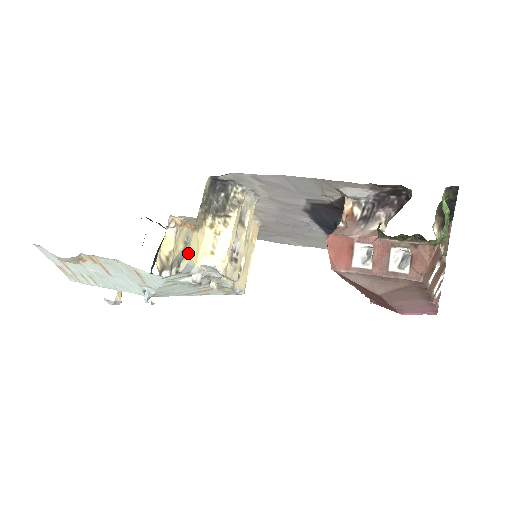
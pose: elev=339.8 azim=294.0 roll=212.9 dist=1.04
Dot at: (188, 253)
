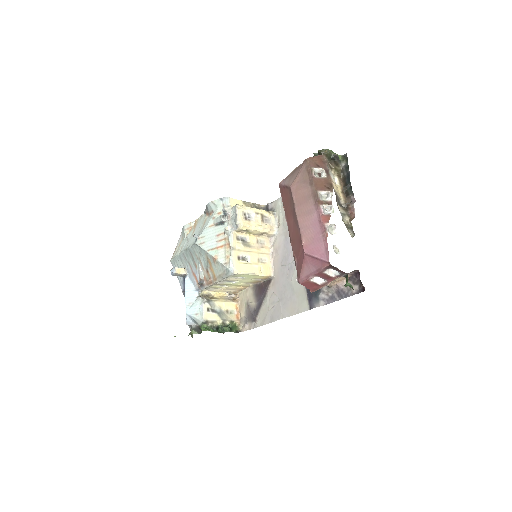
Dot at: (223, 318)
